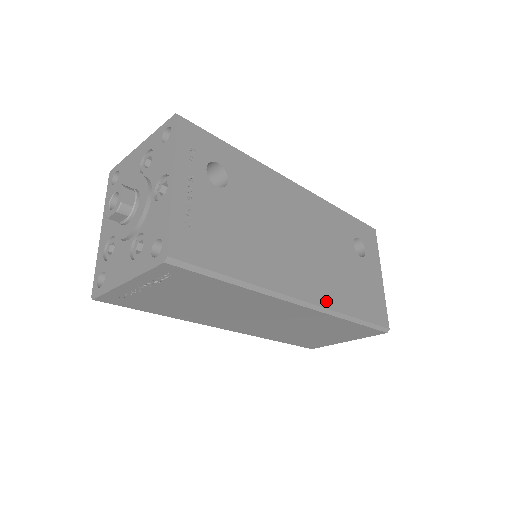
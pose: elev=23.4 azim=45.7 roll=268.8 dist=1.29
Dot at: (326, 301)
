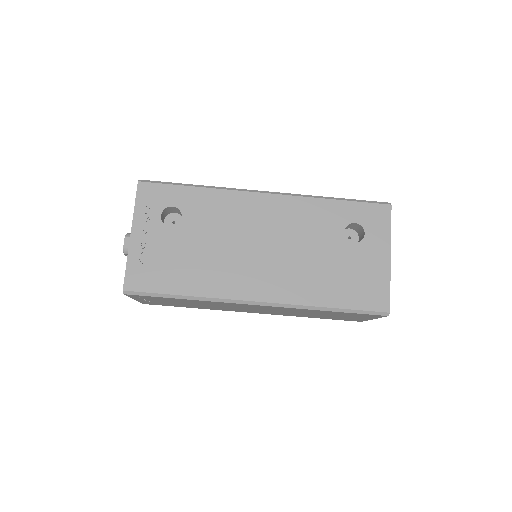
Dot at: (288, 297)
